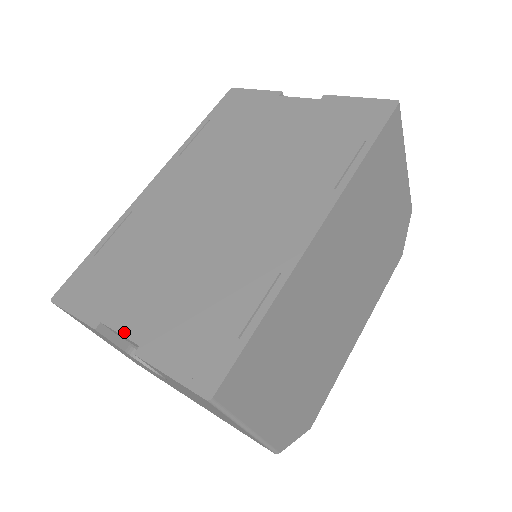
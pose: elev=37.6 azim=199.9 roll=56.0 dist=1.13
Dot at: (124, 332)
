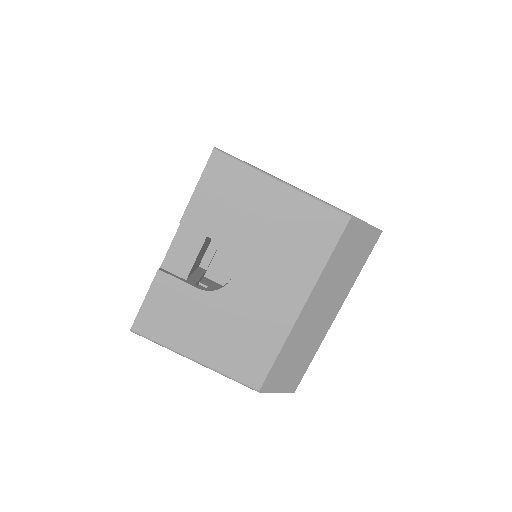
Dot at: (172, 241)
